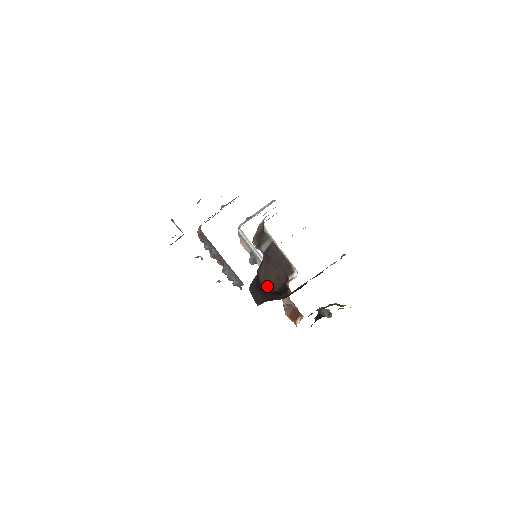
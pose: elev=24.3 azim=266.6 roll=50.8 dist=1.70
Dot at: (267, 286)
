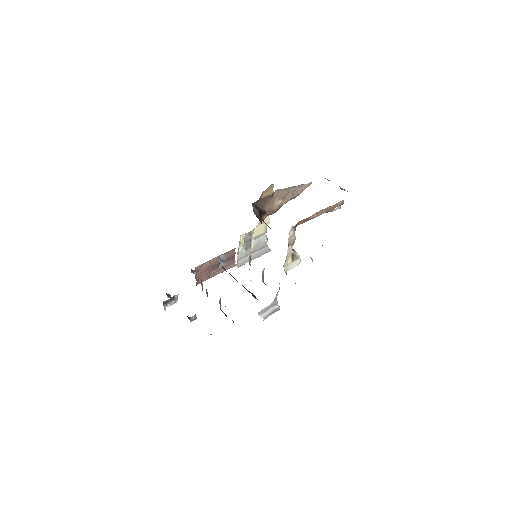
Dot at: occluded
